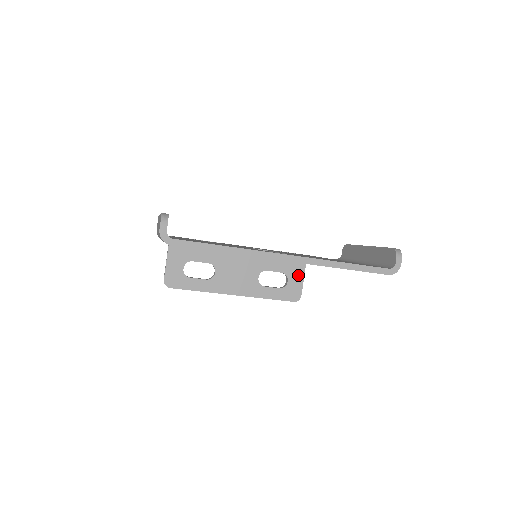
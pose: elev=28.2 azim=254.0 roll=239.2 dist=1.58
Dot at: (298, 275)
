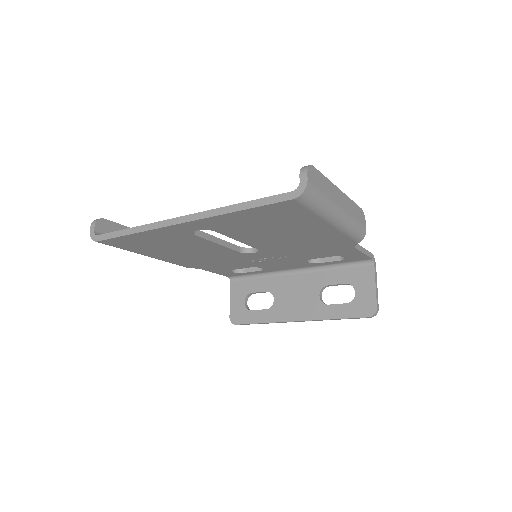
Dot at: (367, 282)
